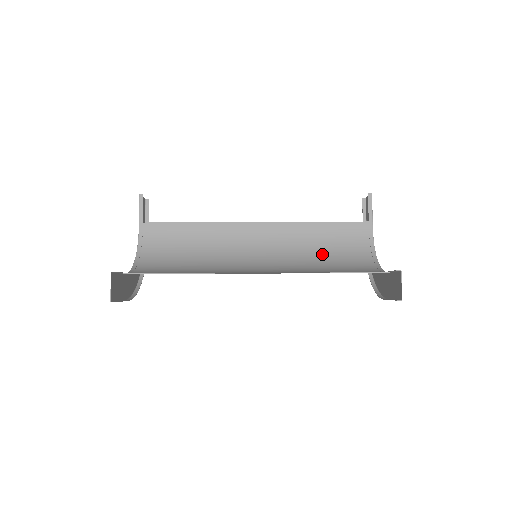
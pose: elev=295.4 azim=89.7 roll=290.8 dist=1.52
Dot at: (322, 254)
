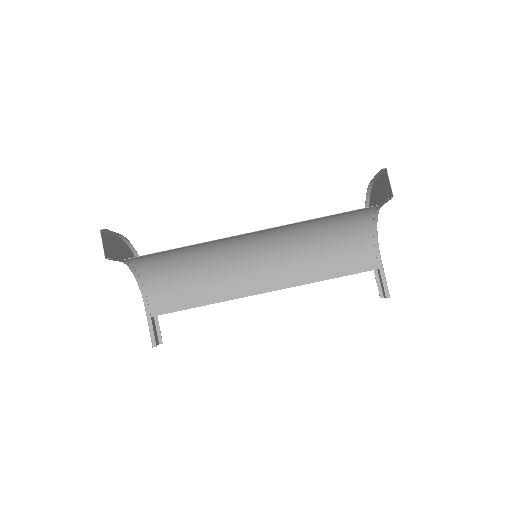
Dot at: (322, 232)
